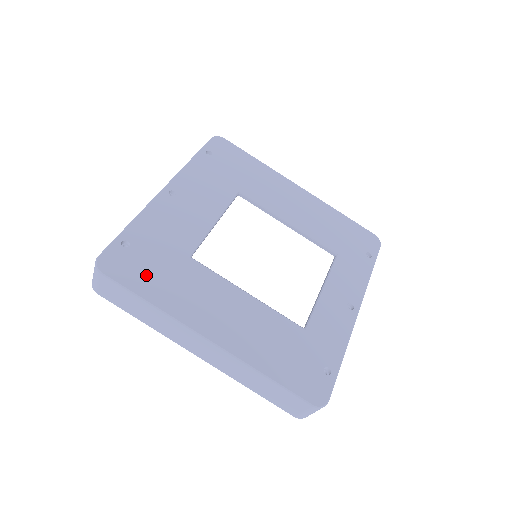
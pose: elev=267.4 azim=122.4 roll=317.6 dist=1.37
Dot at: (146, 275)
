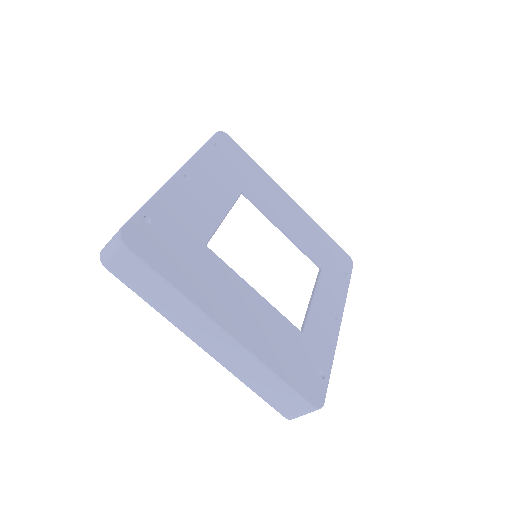
Dot at: (168, 256)
